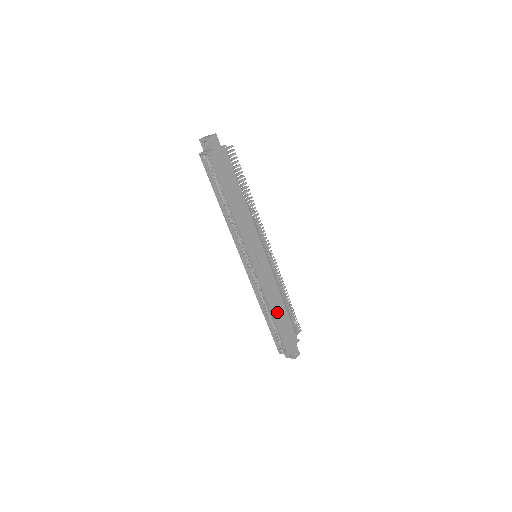
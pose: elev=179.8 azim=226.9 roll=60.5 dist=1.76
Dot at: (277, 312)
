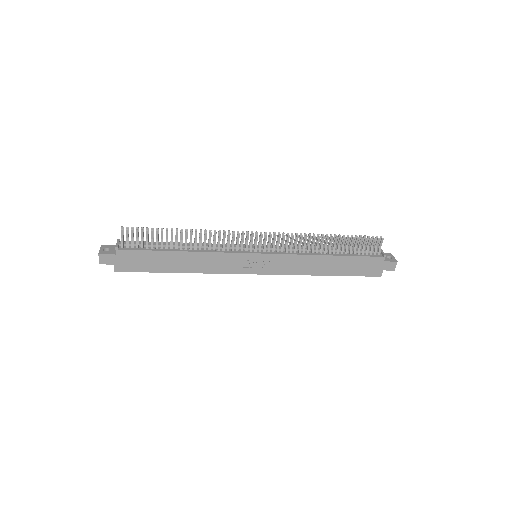
Dot at: (328, 269)
